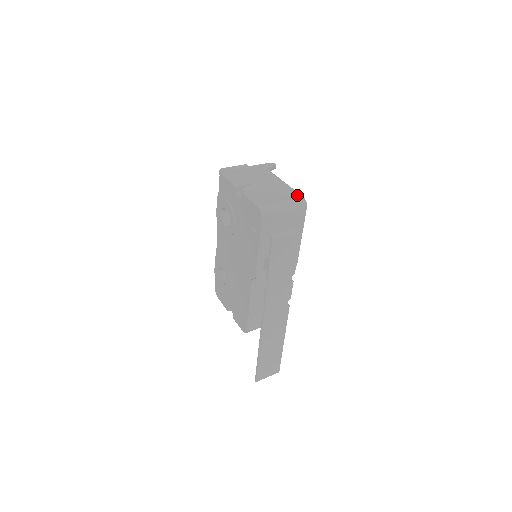
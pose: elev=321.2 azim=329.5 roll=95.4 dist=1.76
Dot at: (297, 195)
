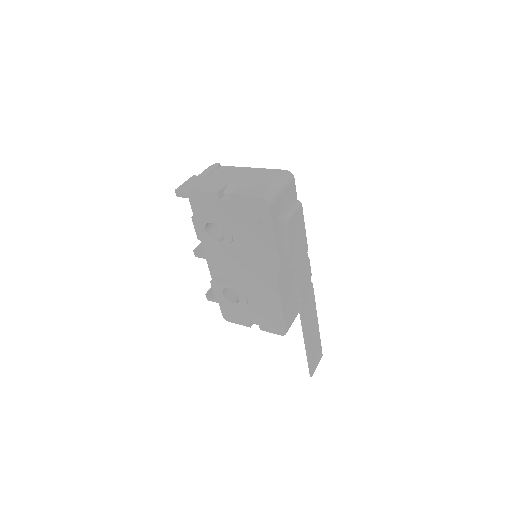
Dot at: (279, 171)
